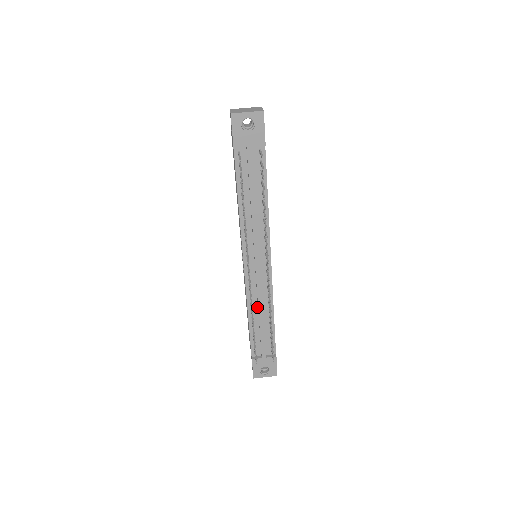
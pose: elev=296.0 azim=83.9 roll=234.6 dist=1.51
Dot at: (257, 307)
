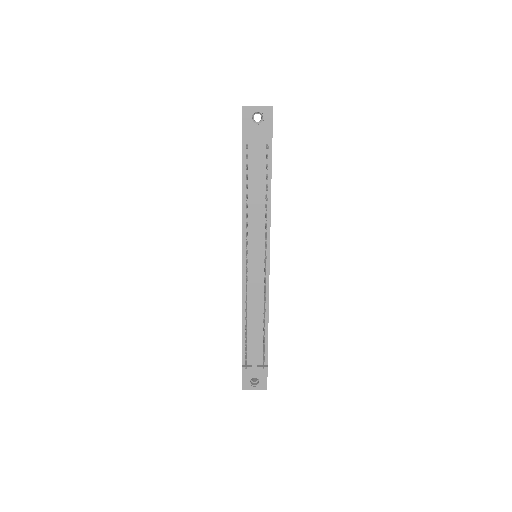
Dot at: (252, 308)
